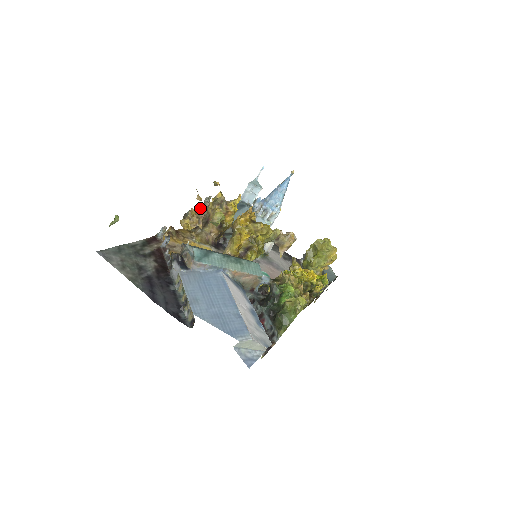
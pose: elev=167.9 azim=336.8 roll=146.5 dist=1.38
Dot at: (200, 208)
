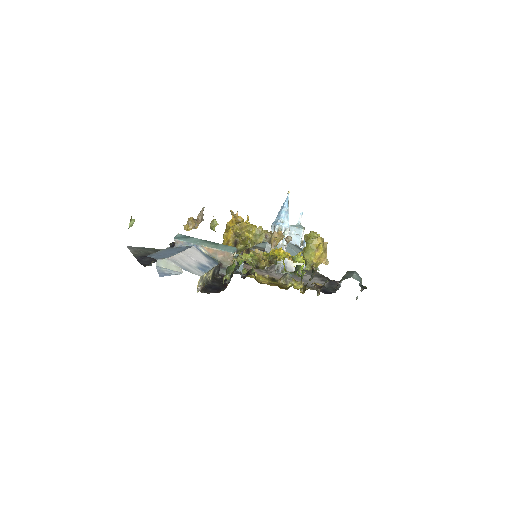
Dot at: (197, 217)
